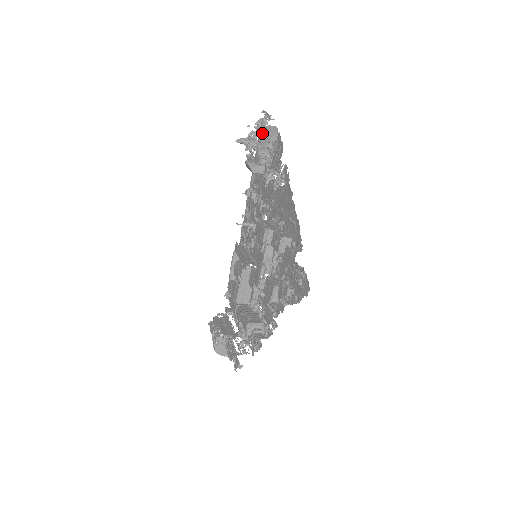
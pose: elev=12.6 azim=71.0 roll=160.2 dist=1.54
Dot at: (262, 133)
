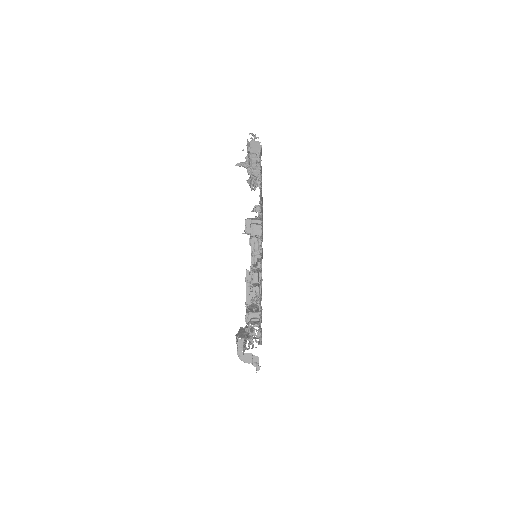
Dot at: (248, 149)
